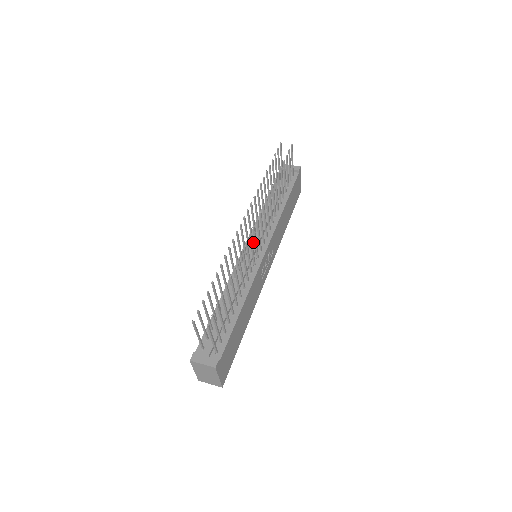
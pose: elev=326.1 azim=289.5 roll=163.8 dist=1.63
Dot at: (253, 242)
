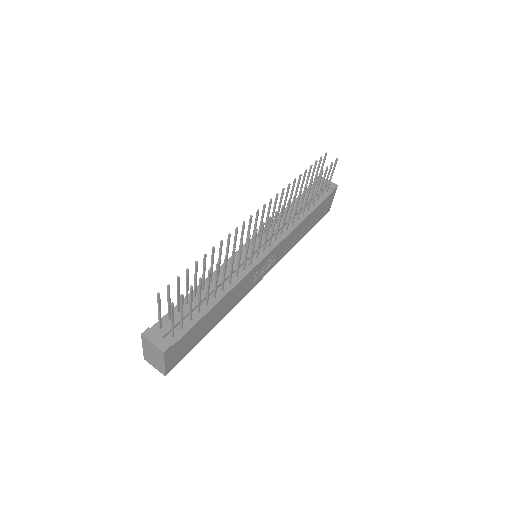
Dot at: (258, 240)
